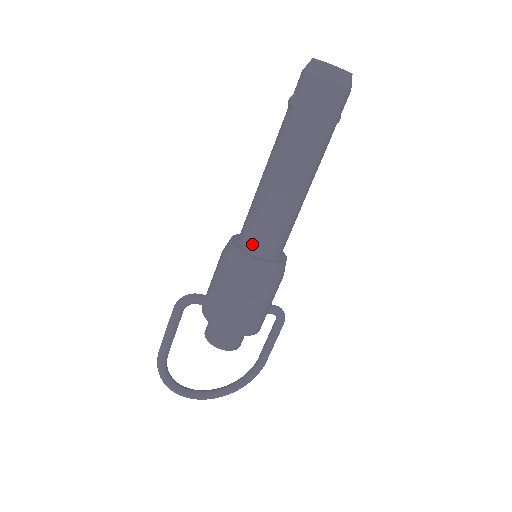
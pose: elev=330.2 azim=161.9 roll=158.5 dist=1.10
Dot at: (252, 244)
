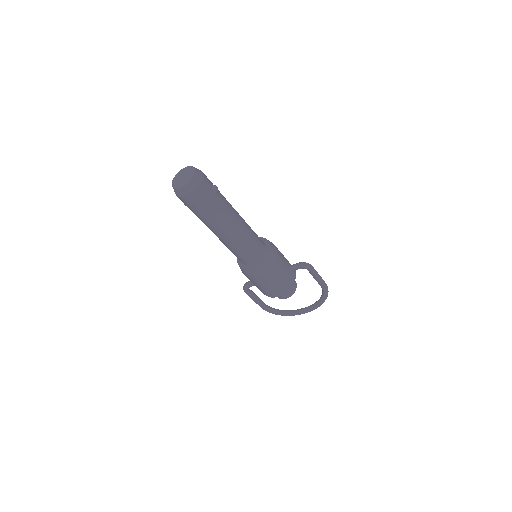
Dot at: (241, 261)
